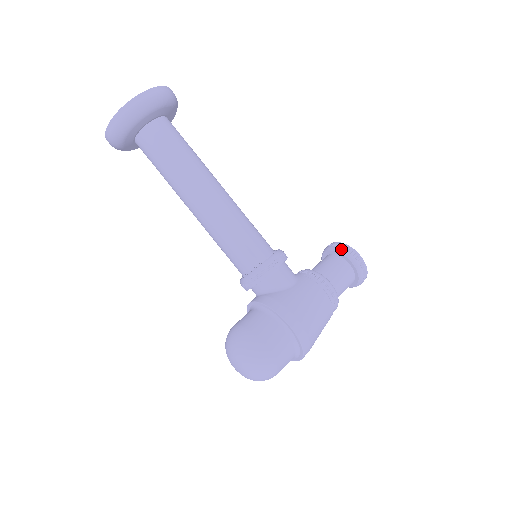
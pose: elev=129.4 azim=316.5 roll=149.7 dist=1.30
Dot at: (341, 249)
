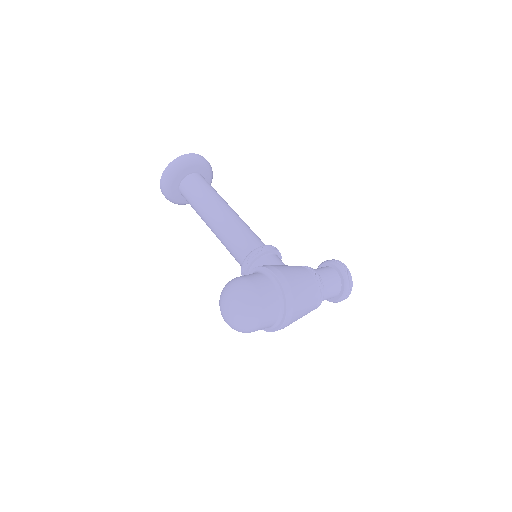
Dot at: (328, 260)
